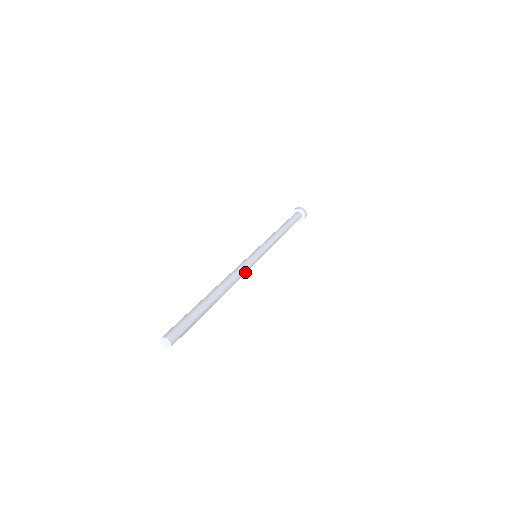
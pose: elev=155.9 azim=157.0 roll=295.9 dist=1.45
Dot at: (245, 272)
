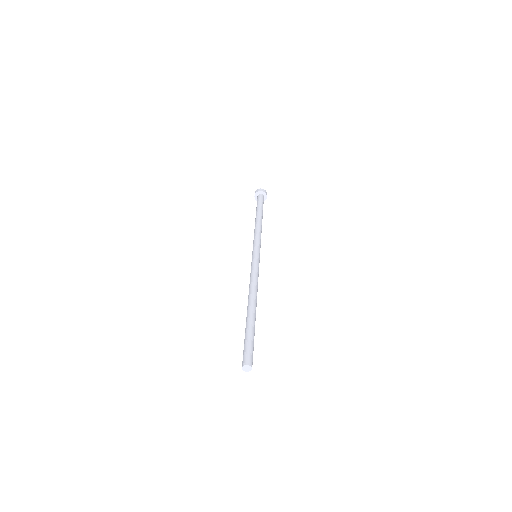
Dot at: (257, 274)
